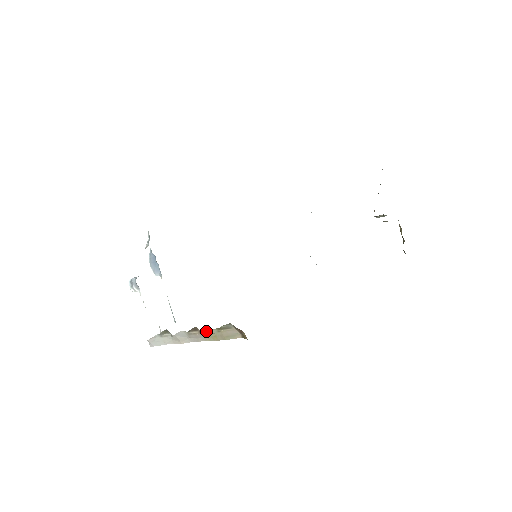
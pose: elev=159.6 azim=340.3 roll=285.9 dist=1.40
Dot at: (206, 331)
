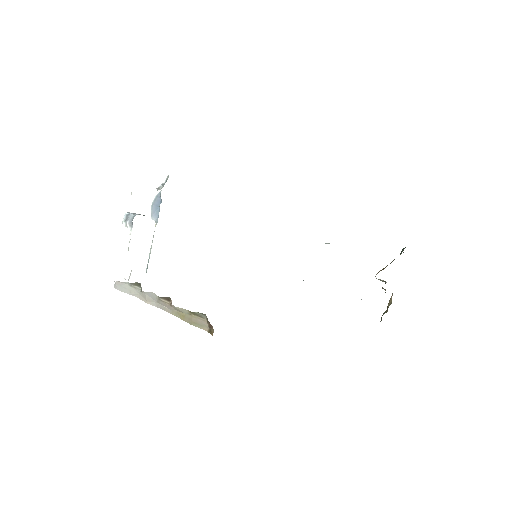
Dot at: (178, 307)
